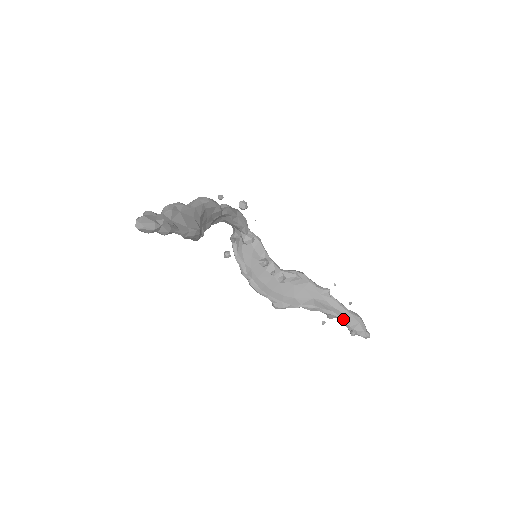
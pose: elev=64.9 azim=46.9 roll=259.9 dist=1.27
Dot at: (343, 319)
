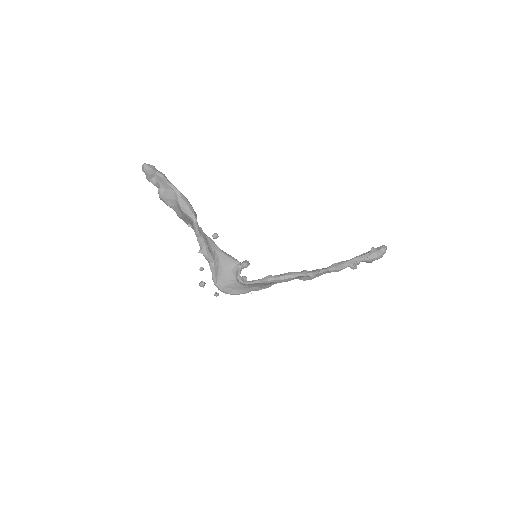
Dot at: (360, 256)
